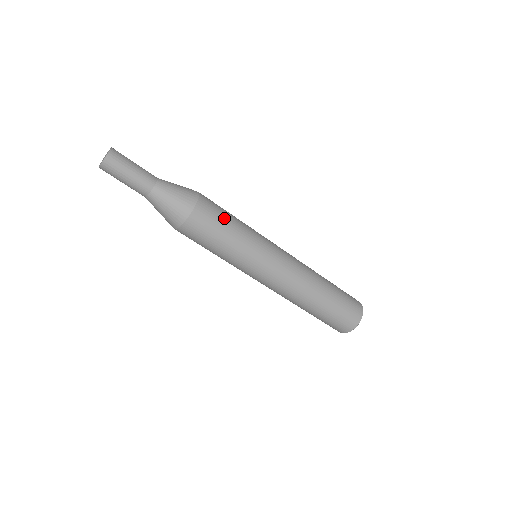
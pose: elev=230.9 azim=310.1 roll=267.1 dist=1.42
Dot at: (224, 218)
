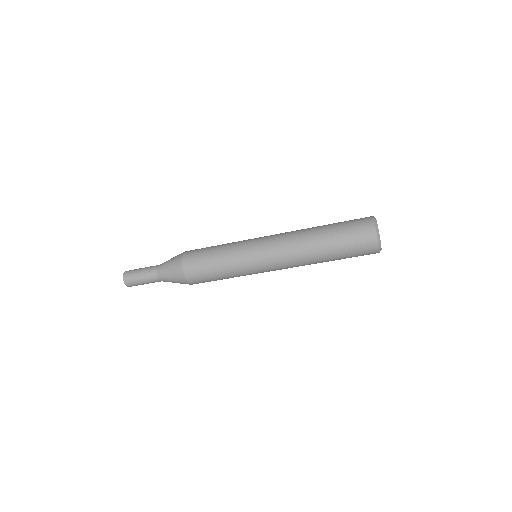
Dot at: (206, 260)
